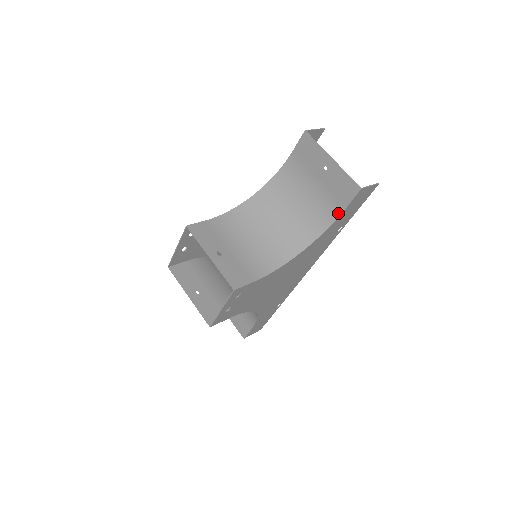
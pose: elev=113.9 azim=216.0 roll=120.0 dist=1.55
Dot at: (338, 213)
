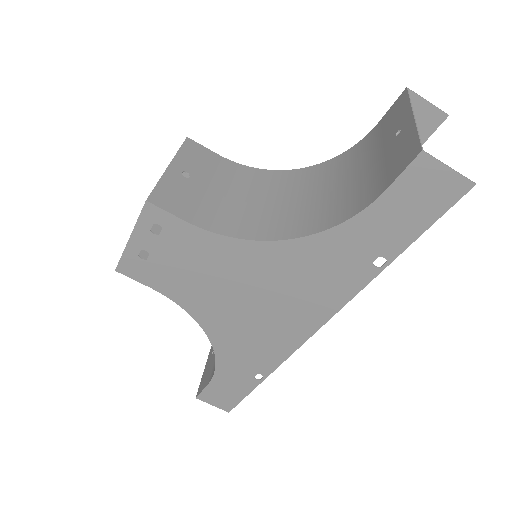
Dot at: (372, 199)
